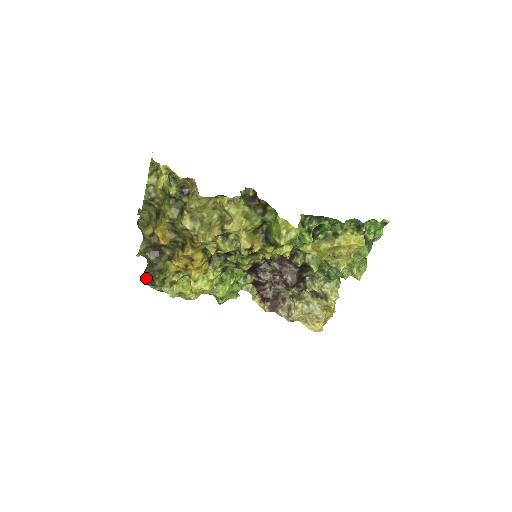
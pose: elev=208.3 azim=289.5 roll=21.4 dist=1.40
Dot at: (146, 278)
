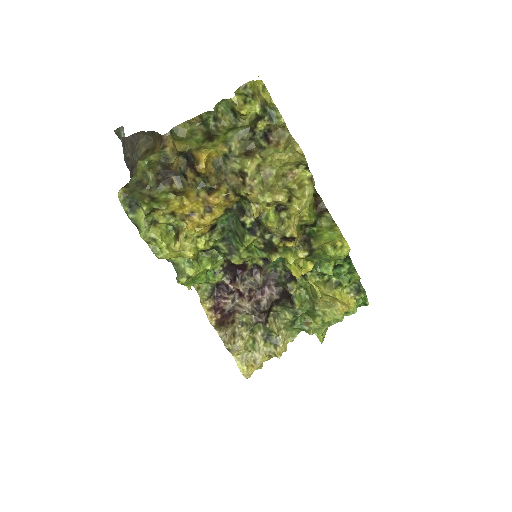
Dot at: (125, 195)
